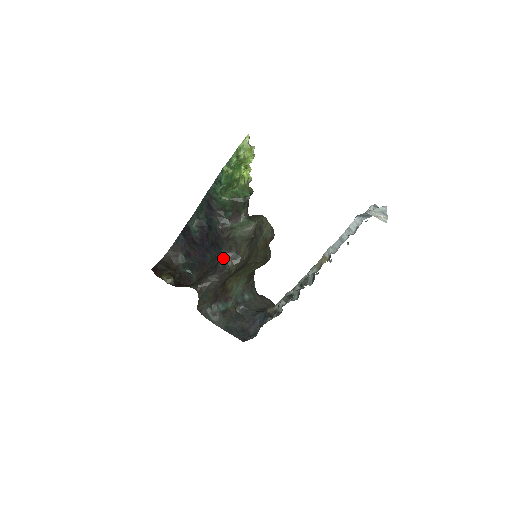
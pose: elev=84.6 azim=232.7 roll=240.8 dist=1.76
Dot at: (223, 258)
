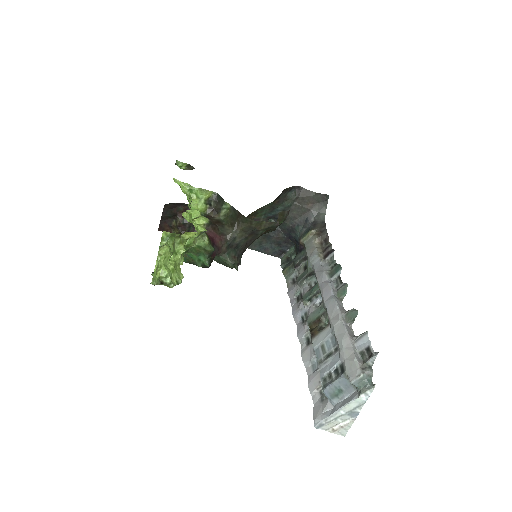
Dot at: occluded
